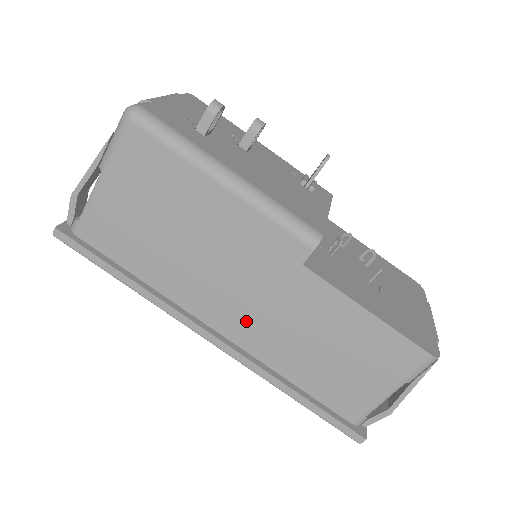
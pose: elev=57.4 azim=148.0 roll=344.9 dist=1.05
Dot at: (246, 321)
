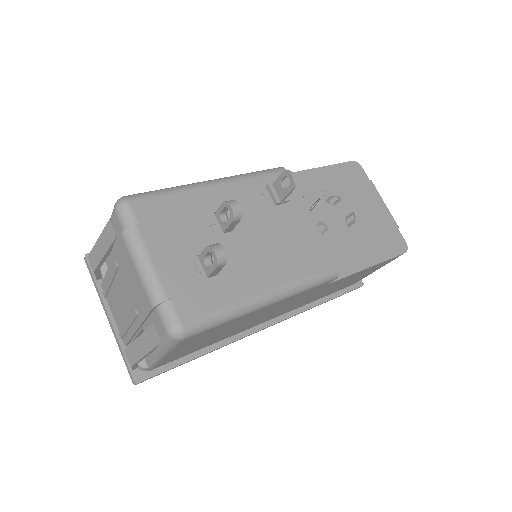
Dot at: occluded
